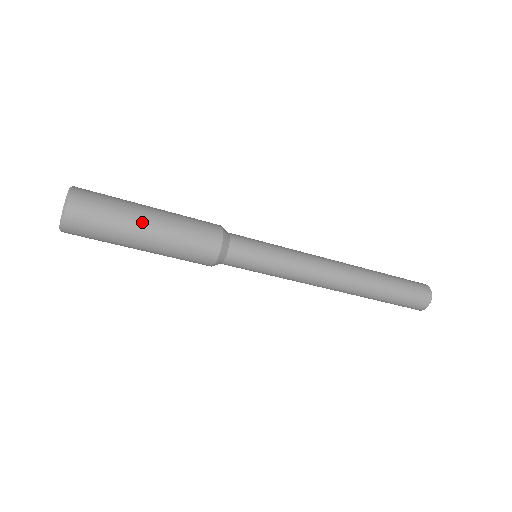
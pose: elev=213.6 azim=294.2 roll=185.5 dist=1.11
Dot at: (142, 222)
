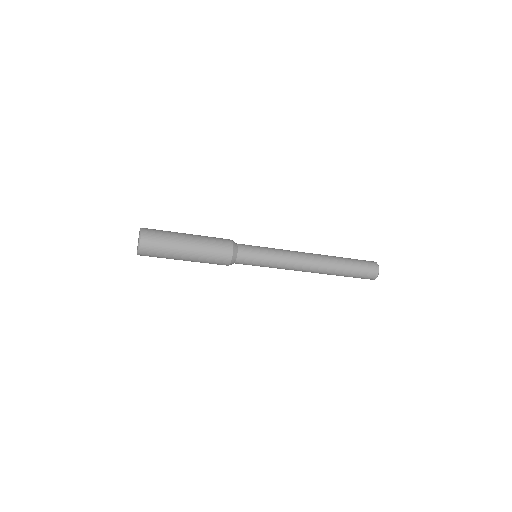
Dot at: (183, 253)
